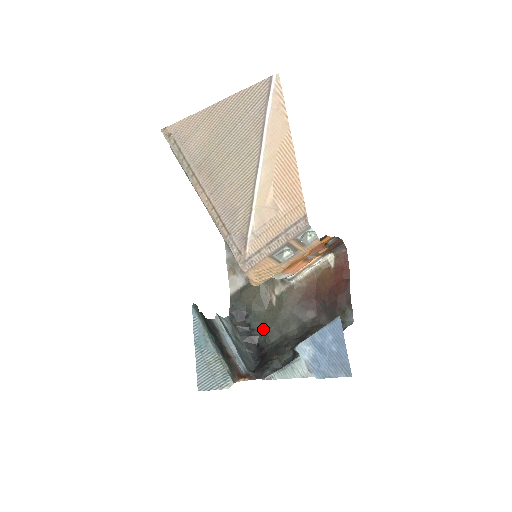
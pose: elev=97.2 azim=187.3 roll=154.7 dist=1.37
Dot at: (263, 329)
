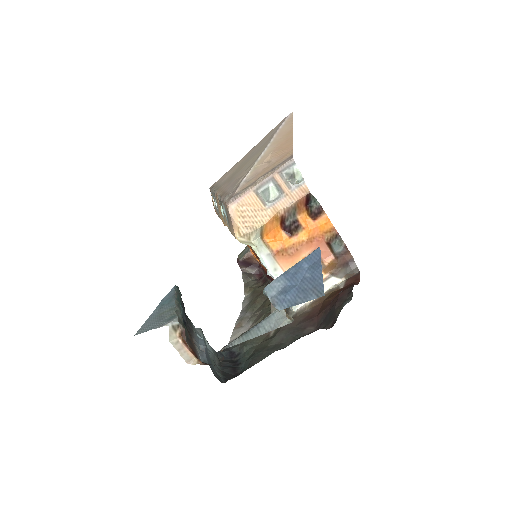
Dot at: (250, 358)
